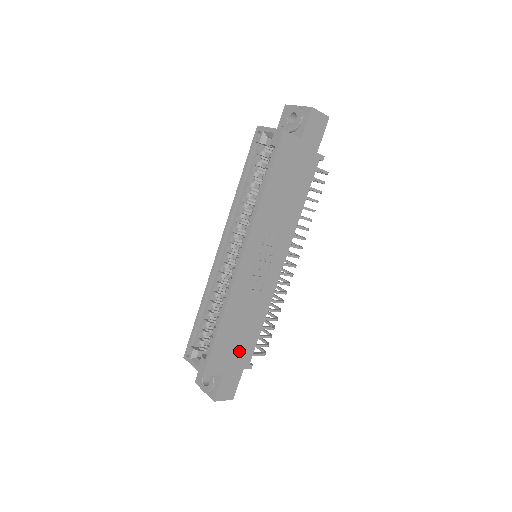
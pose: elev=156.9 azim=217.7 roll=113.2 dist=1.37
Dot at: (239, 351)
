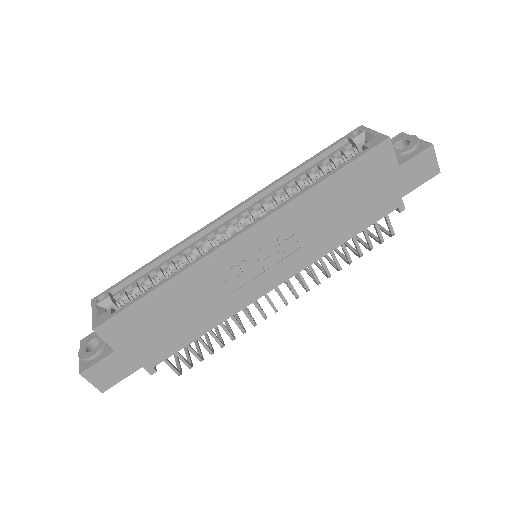
Dot at: (155, 340)
